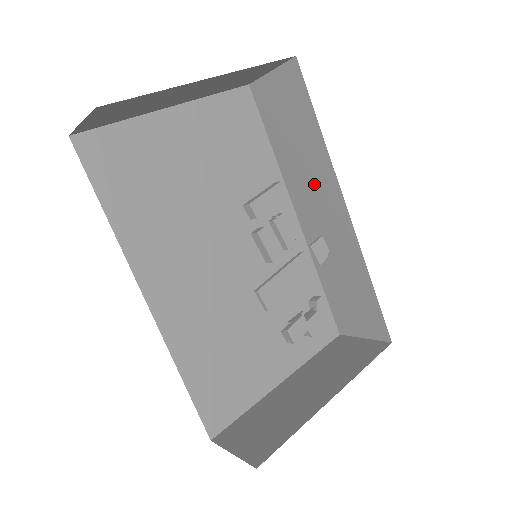
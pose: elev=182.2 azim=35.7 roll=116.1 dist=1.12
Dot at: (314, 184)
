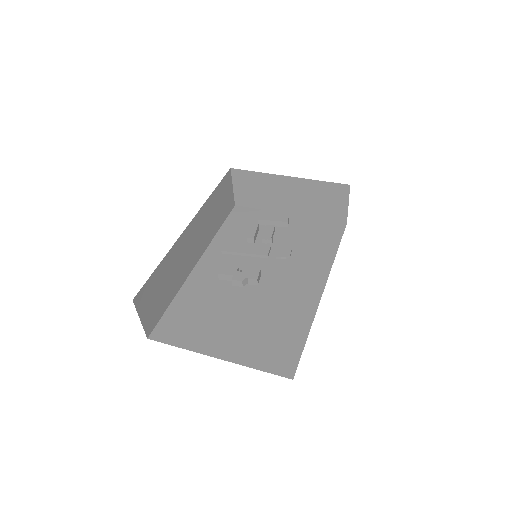
Dot at: occluded
